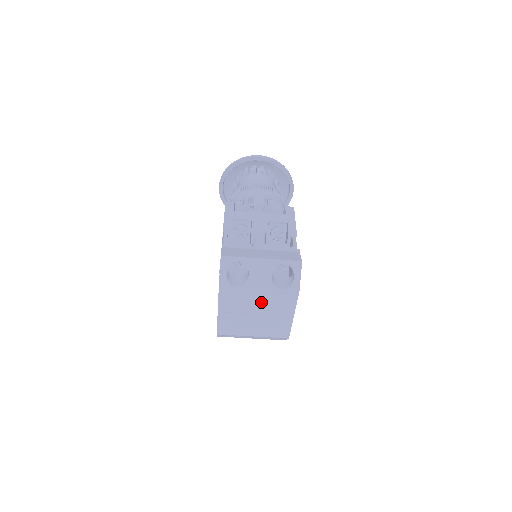
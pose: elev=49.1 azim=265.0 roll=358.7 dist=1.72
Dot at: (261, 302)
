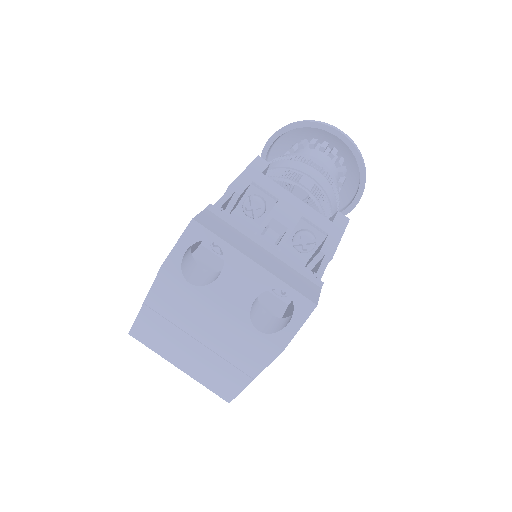
Dot at: (215, 329)
